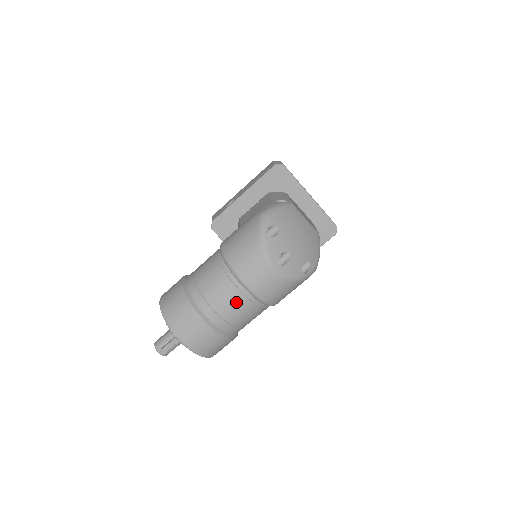
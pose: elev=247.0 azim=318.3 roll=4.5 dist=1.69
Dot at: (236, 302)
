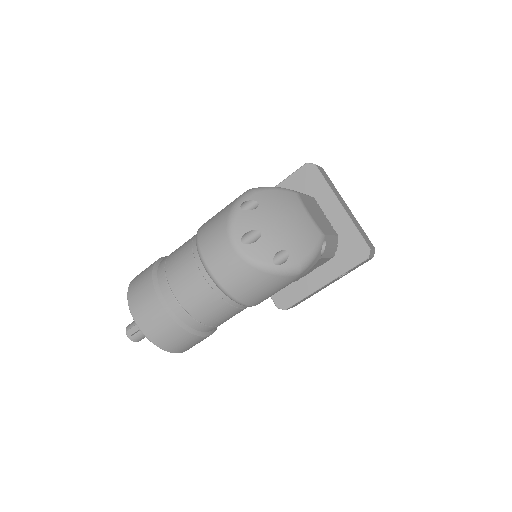
Dot at: (191, 279)
